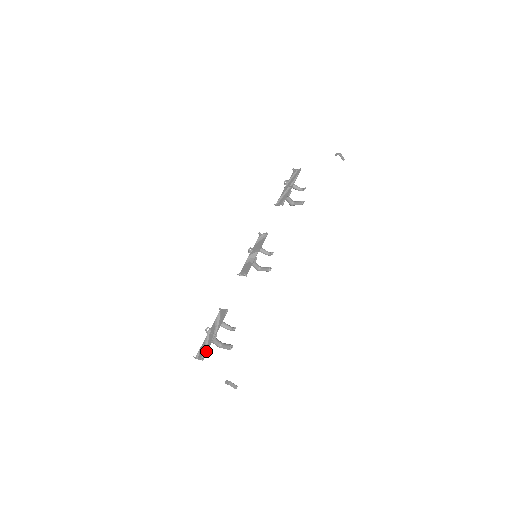
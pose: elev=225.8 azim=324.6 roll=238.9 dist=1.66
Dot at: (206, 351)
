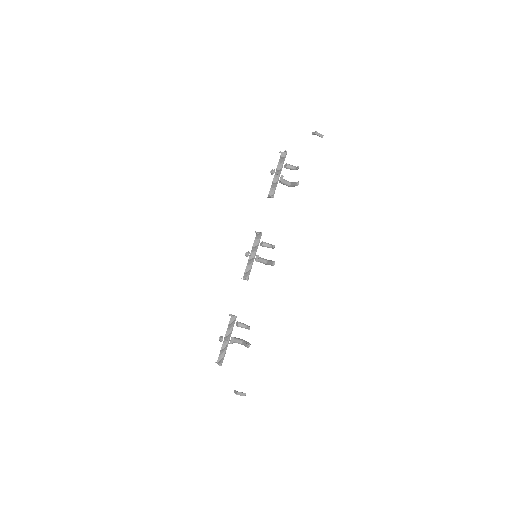
Dot at: (223, 357)
